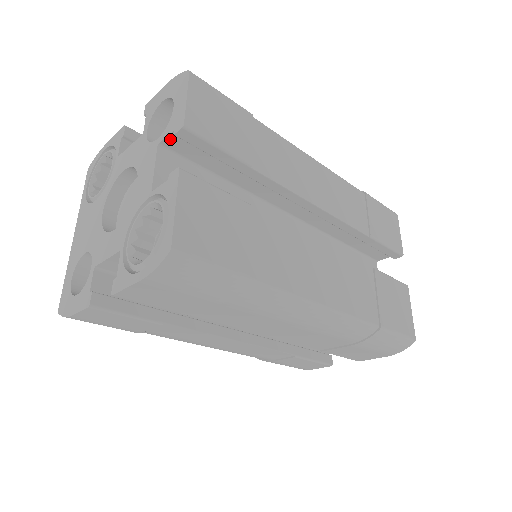
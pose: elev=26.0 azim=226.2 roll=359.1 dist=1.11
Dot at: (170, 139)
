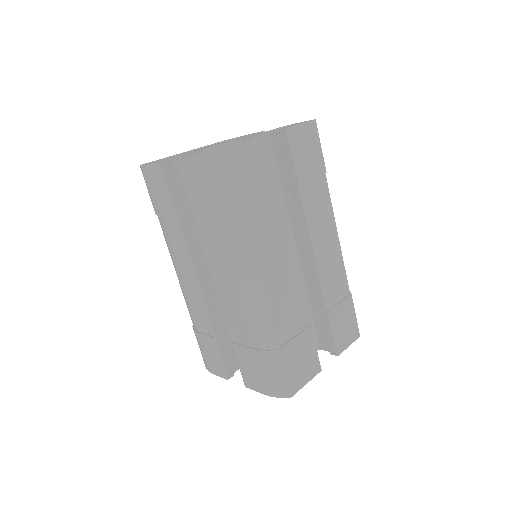
Dot at: (276, 133)
